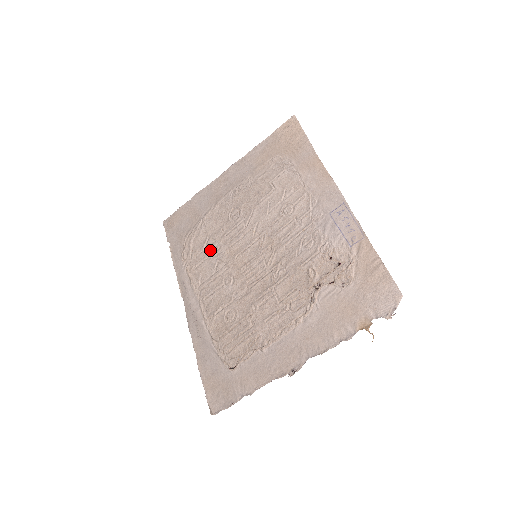
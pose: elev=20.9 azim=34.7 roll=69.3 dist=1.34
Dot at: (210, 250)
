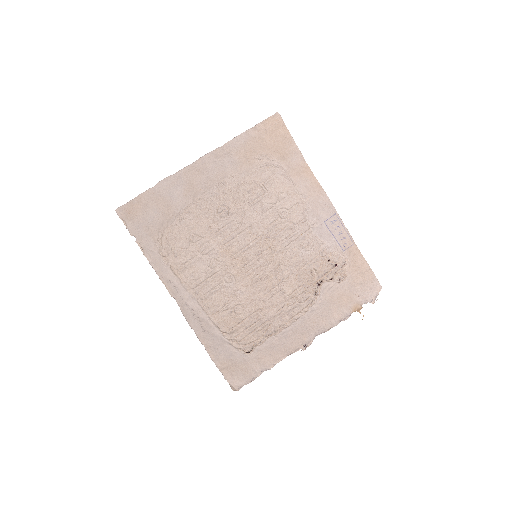
Dot at: (199, 248)
